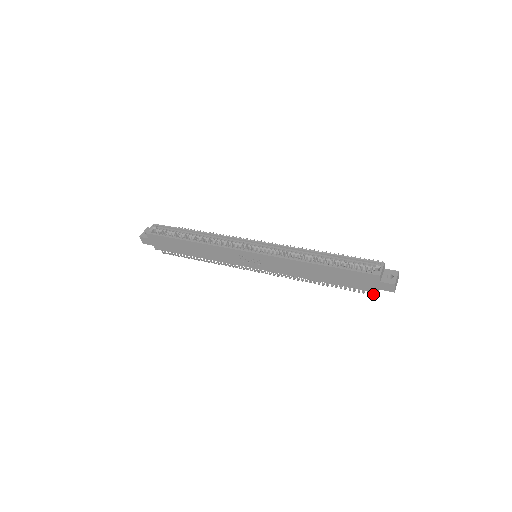
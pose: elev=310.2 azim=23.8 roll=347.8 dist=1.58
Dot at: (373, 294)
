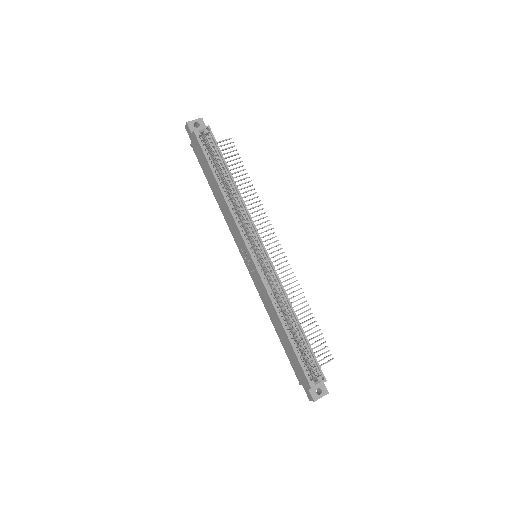
Dot at: occluded
